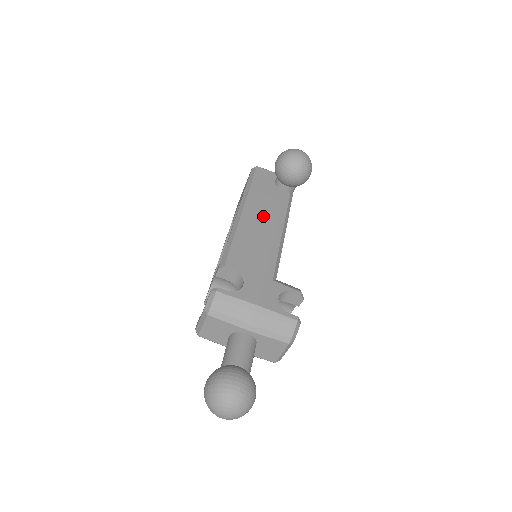
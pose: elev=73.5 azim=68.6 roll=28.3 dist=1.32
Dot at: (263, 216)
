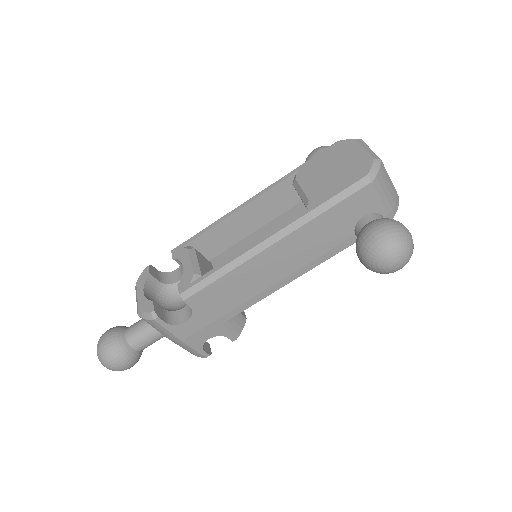
Dot at: (288, 260)
